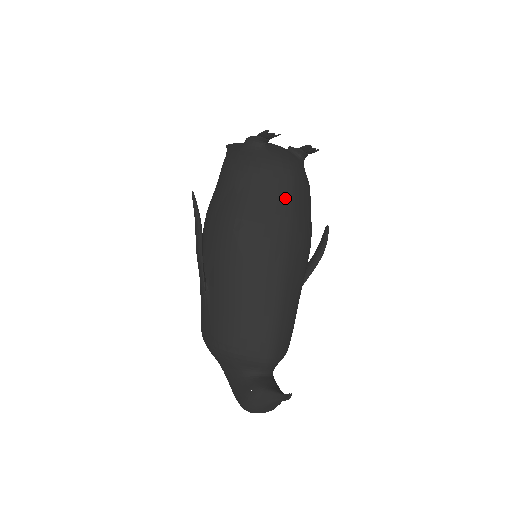
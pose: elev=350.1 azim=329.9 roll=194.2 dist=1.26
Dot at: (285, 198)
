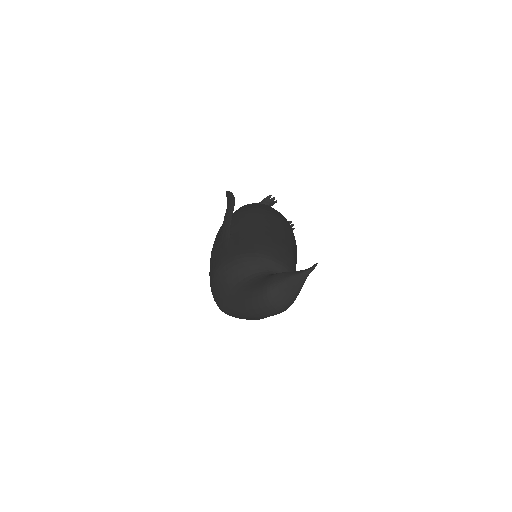
Dot at: occluded
